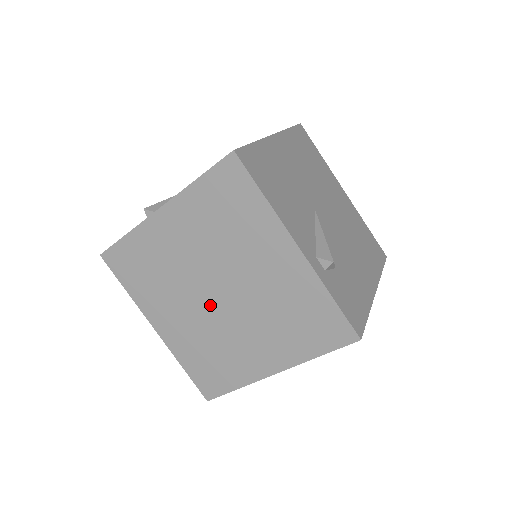
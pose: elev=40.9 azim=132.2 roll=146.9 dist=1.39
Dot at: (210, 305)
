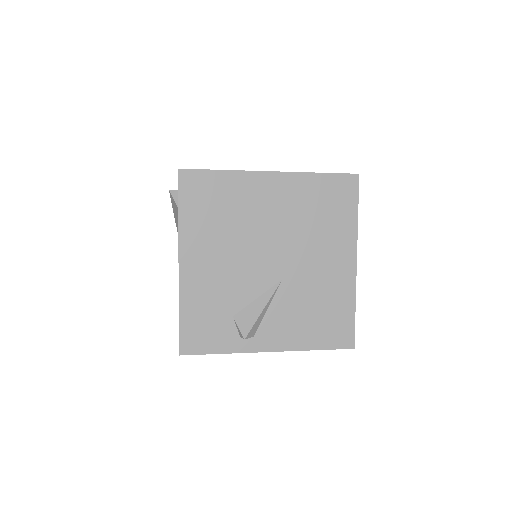
Dot at: occluded
